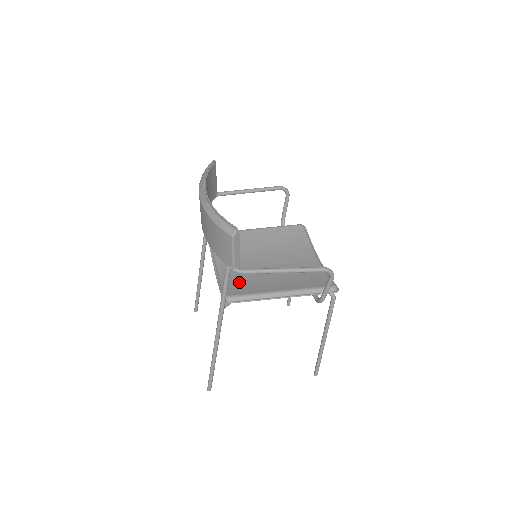
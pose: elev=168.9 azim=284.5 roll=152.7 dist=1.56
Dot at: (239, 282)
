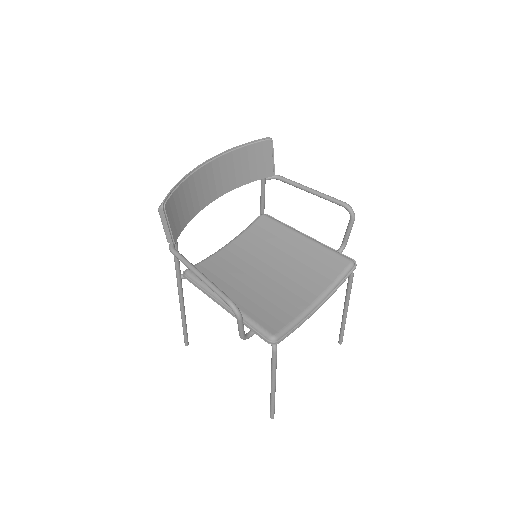
Dot at: (216, 267)
